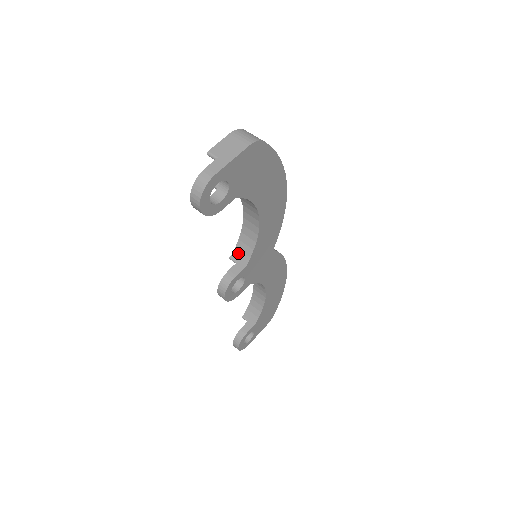
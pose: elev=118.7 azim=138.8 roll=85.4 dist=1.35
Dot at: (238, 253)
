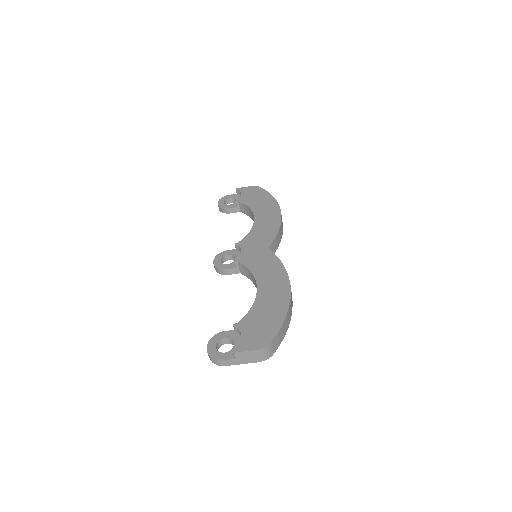
Dot at: (241, 267)
